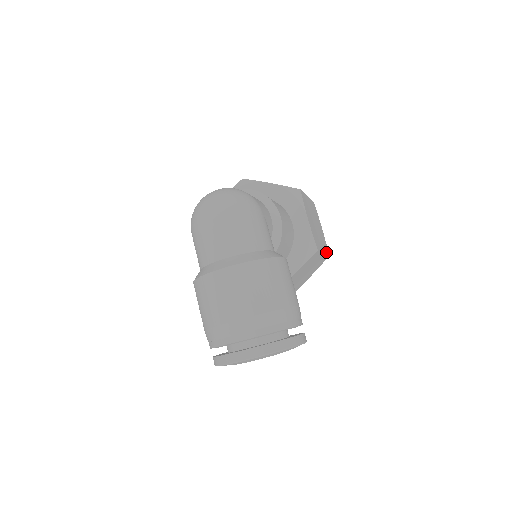
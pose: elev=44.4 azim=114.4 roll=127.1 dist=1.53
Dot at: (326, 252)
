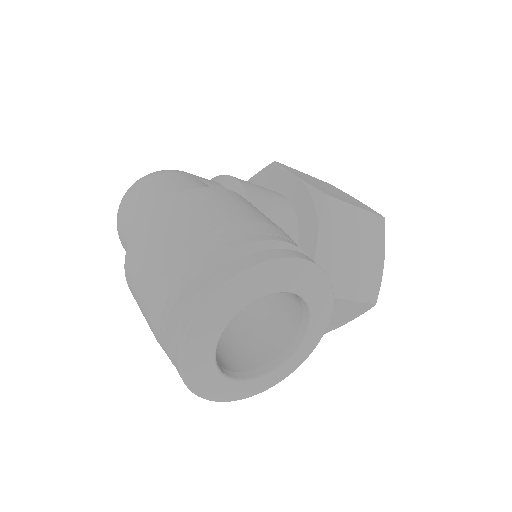
Dot at: (370, 212)
